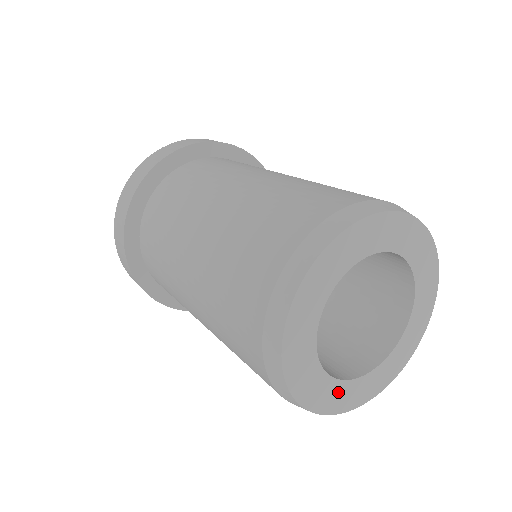
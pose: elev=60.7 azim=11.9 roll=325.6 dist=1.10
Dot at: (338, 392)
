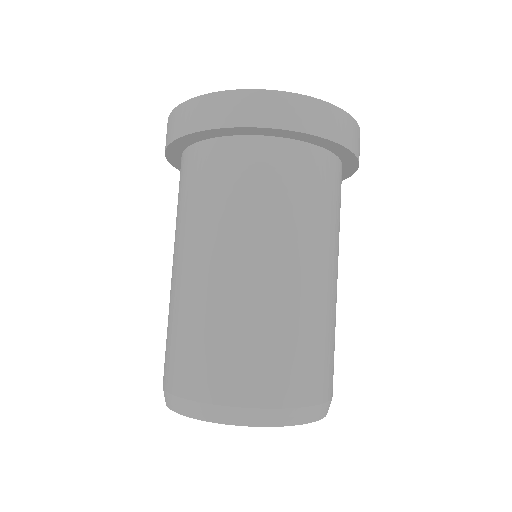
Dot at: occluded
